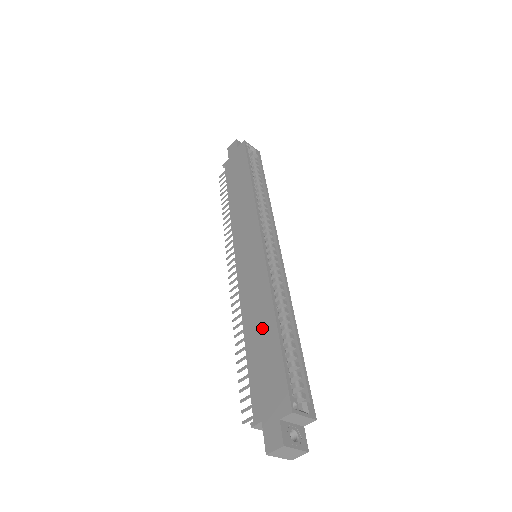
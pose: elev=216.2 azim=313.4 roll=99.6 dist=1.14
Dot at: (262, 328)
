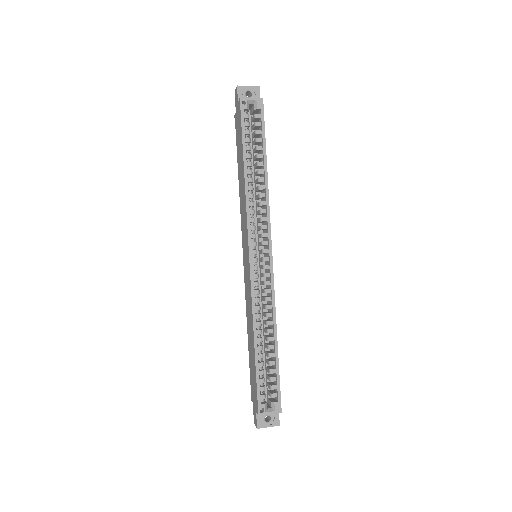
Dot at: (251, 340)
